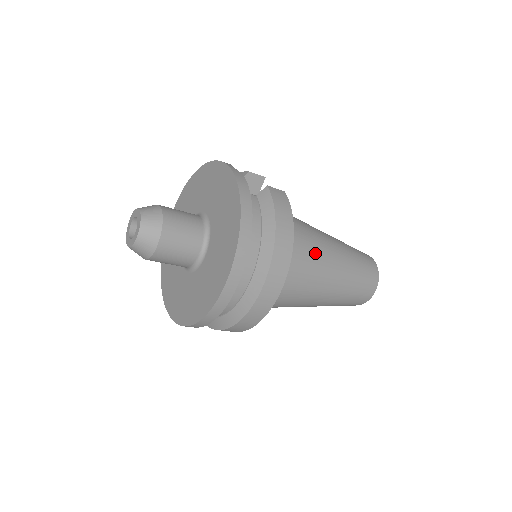
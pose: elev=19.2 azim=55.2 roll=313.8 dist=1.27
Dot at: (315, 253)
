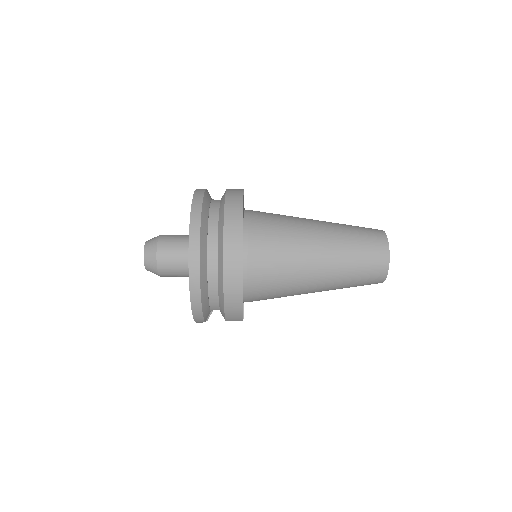
Dot at: (290, 226)
